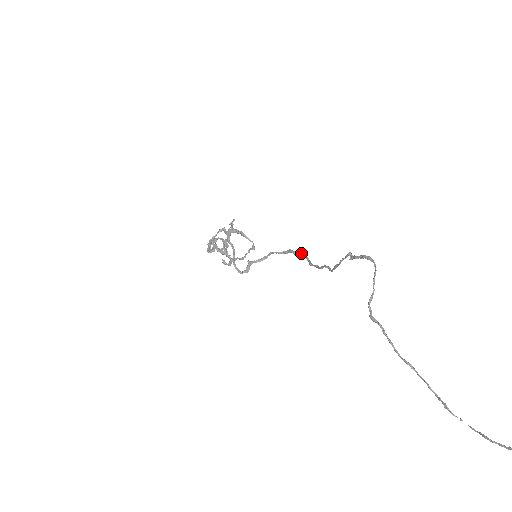
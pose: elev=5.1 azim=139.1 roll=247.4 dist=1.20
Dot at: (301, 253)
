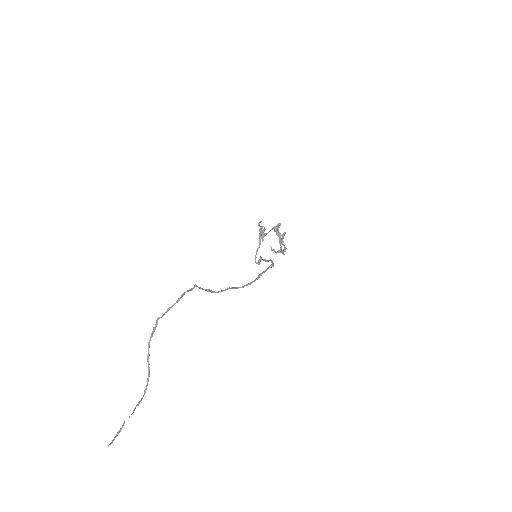
Dot at: (264, 271)
